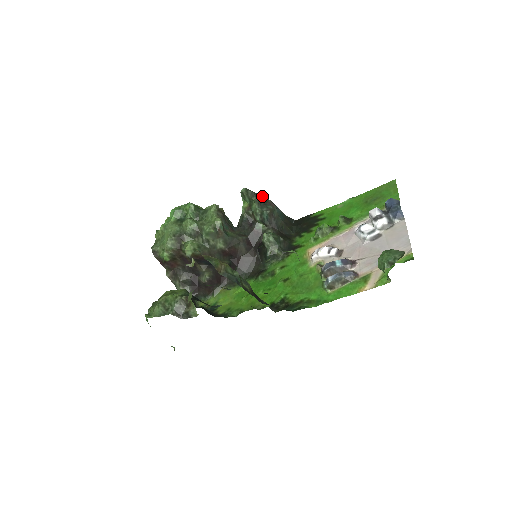
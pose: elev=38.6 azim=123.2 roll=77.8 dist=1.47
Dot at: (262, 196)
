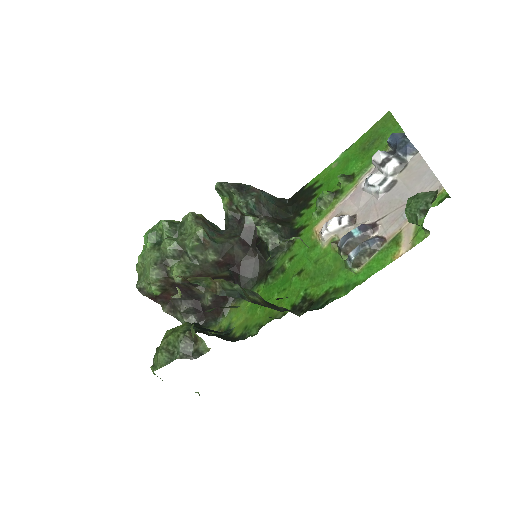
Dot at: (241, 184)
